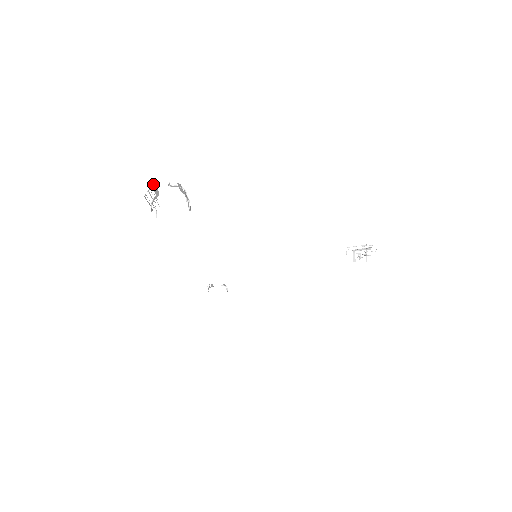
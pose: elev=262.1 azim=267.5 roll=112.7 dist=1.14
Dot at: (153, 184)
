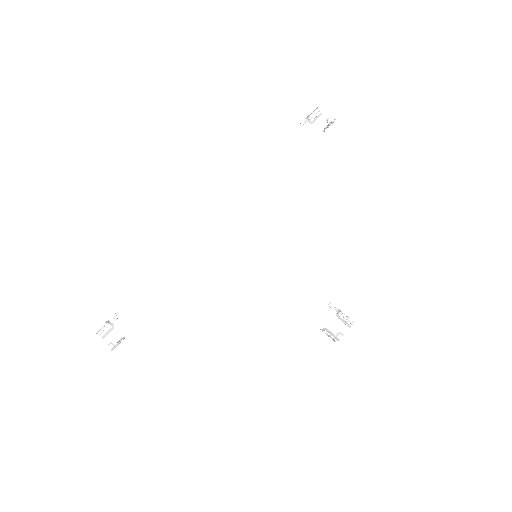
Dot at: occluded
